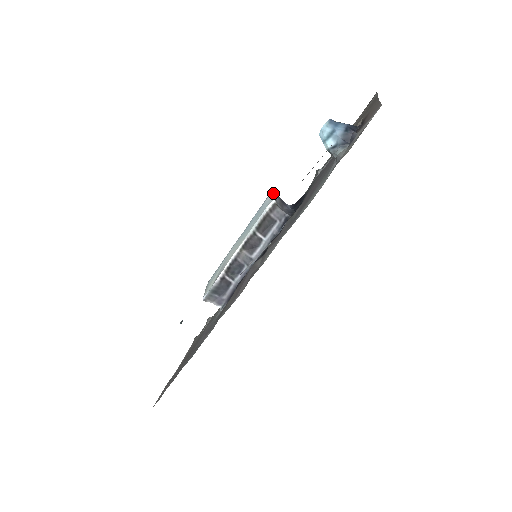
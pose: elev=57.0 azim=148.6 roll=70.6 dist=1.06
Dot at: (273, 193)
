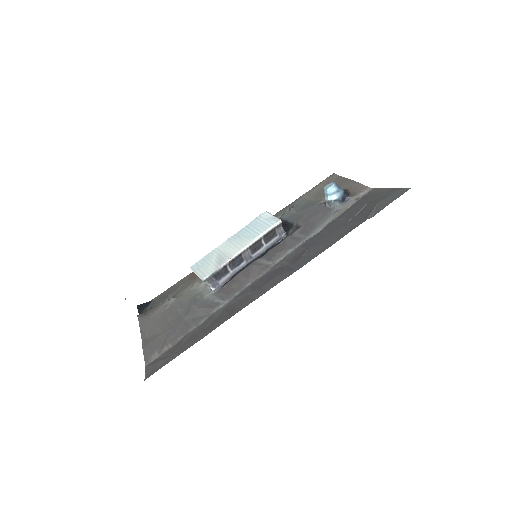
Dot at: (270, 214)
